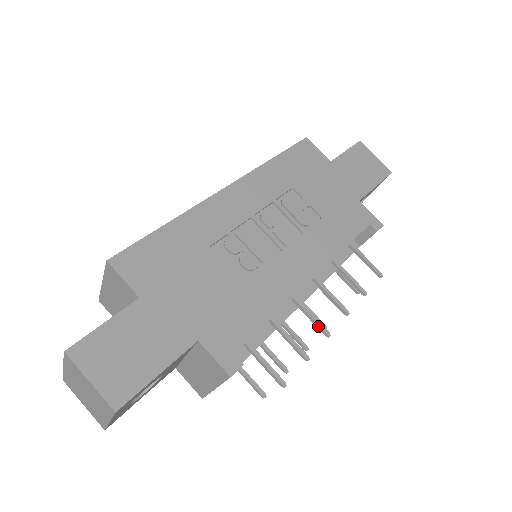
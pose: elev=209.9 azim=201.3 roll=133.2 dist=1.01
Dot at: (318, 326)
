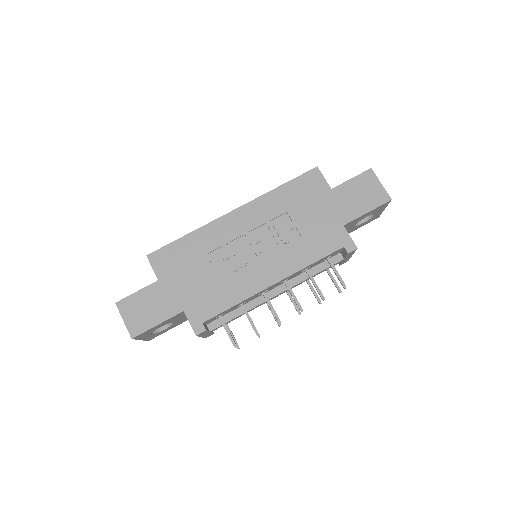
Dot at: (274, 315)
